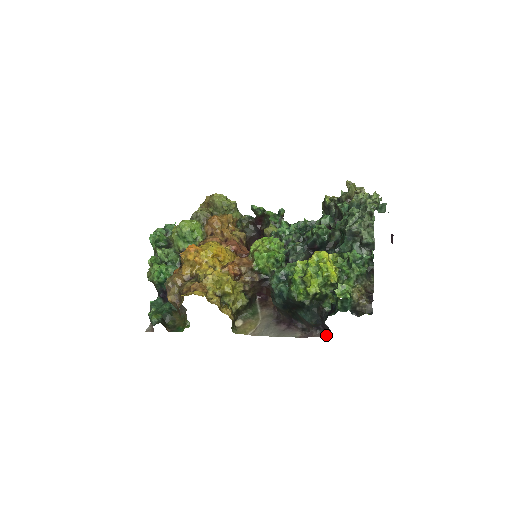
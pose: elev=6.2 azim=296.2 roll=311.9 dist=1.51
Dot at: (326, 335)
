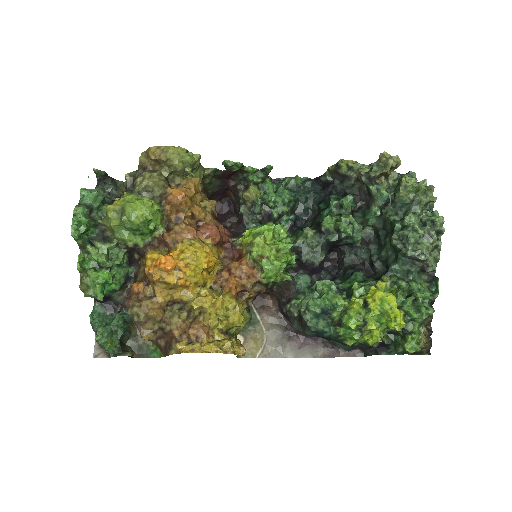
Dot at: (355, 353)
